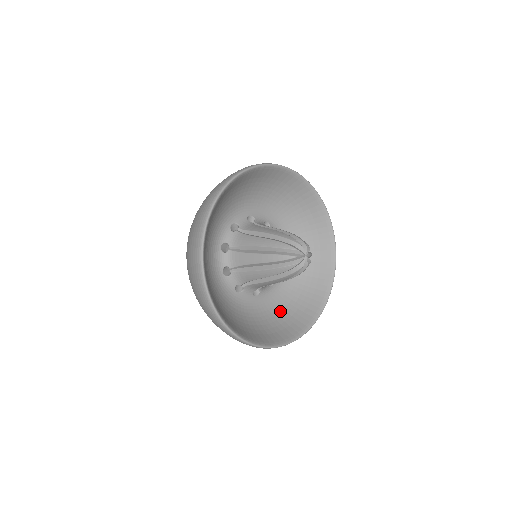
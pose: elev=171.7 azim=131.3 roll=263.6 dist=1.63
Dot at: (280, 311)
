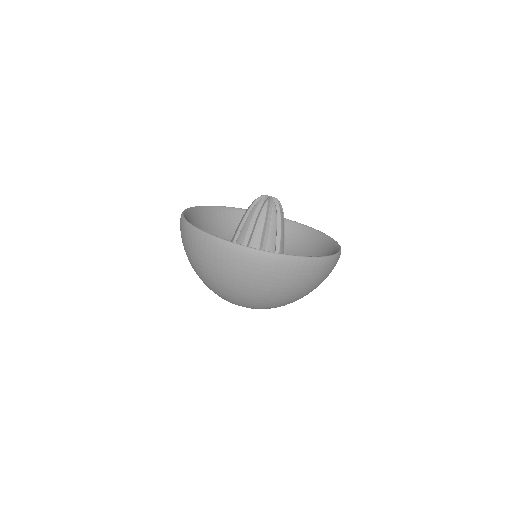
Dot at: occluded
